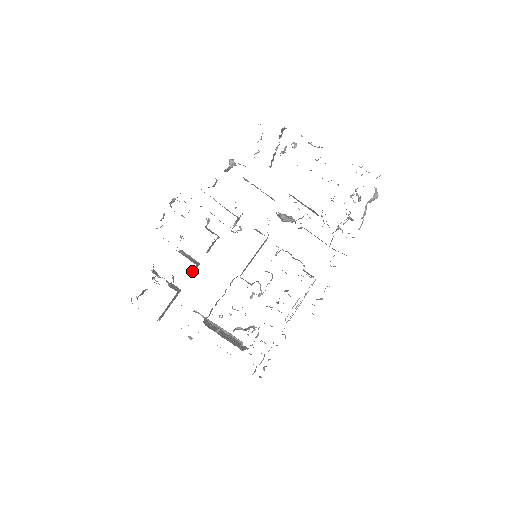
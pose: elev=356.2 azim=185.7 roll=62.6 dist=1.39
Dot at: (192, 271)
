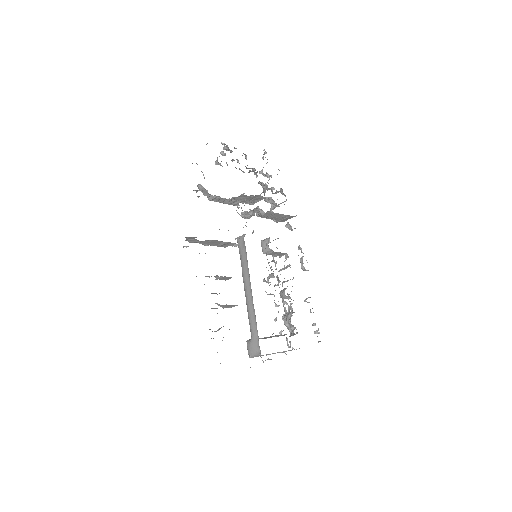
Dot at: occluded
